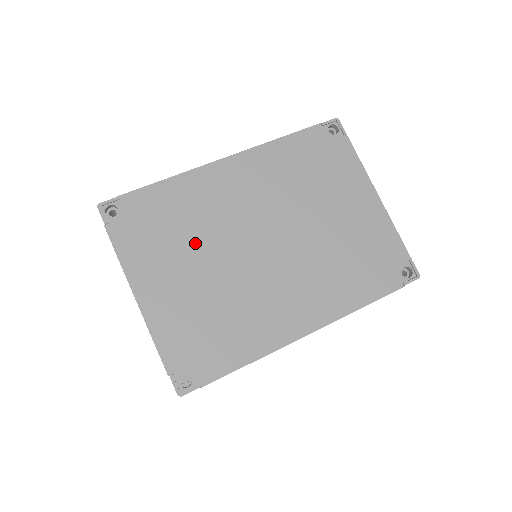
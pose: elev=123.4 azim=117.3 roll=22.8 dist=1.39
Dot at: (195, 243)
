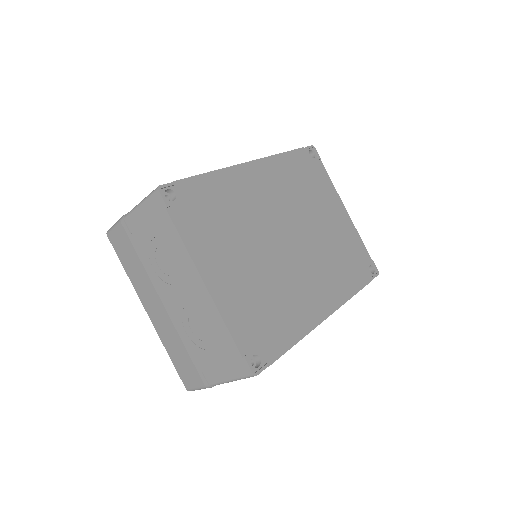
Dot at: (241, 234)
